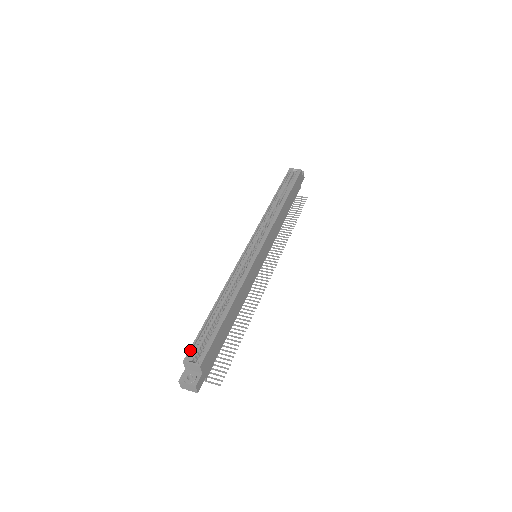
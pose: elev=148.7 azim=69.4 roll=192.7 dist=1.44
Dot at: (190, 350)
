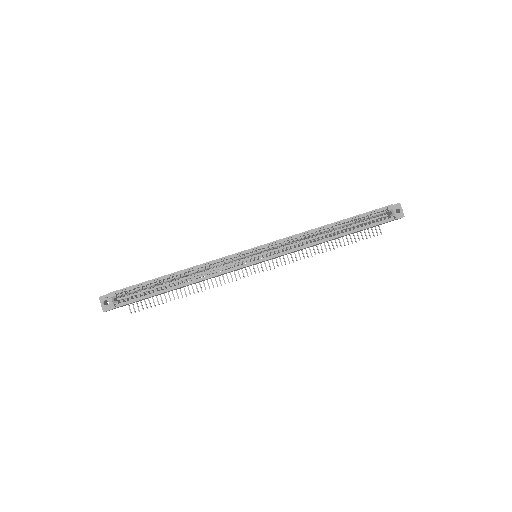
Dot at: (120, 290)
